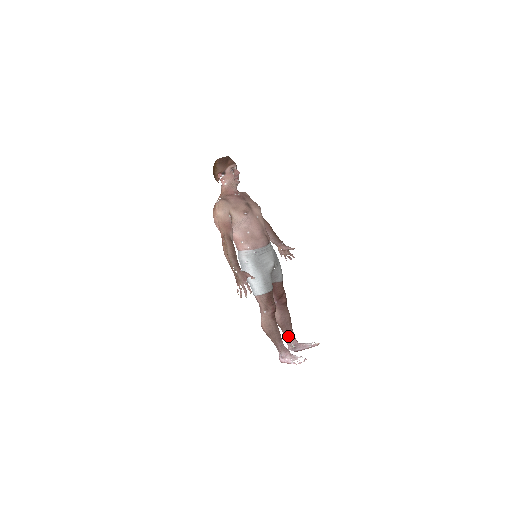
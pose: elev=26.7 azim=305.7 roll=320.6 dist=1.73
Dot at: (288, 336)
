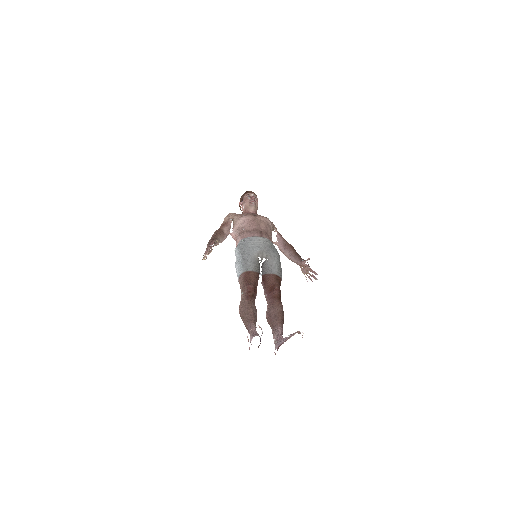
Dot at: (274, 333)
